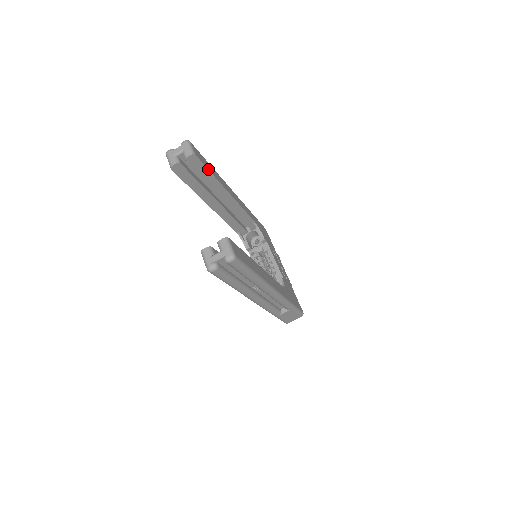
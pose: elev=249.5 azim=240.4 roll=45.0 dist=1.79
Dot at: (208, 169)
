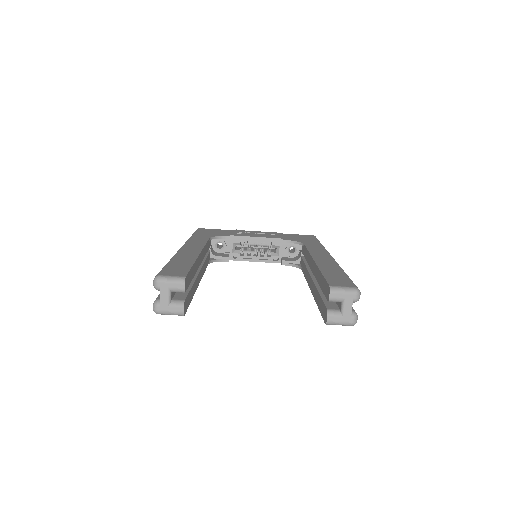
Dot at: (190, 268)
